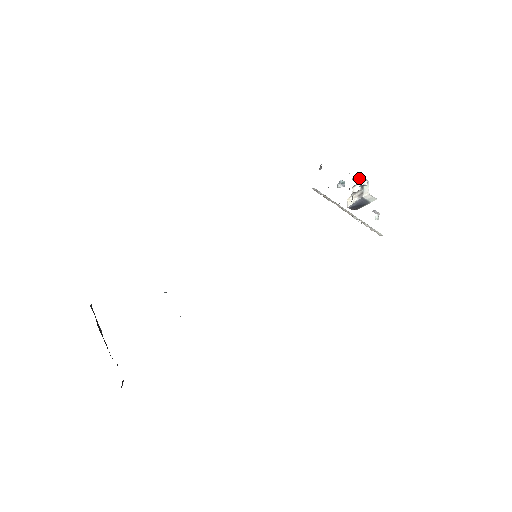
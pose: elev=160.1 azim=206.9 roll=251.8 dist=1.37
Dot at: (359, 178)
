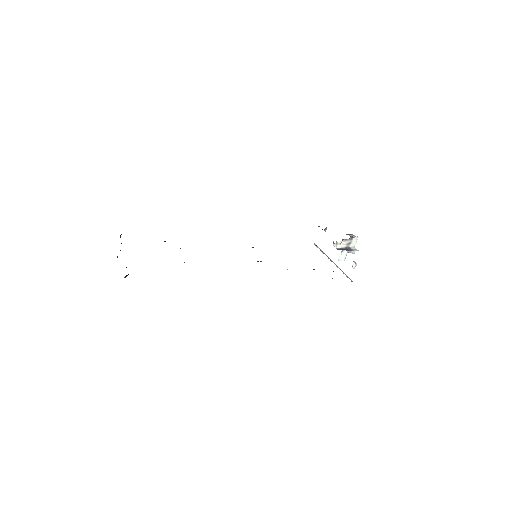
Dot at: (351, 235)
